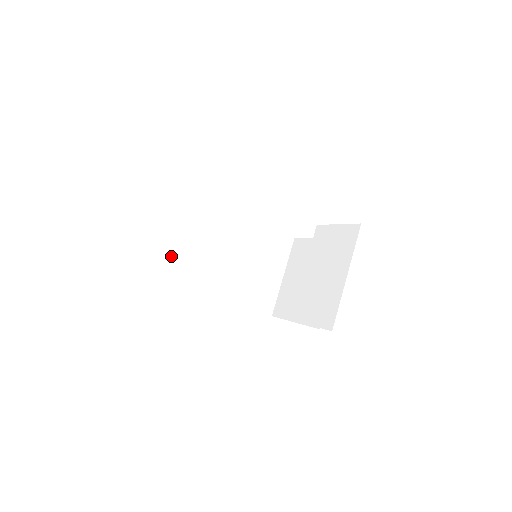
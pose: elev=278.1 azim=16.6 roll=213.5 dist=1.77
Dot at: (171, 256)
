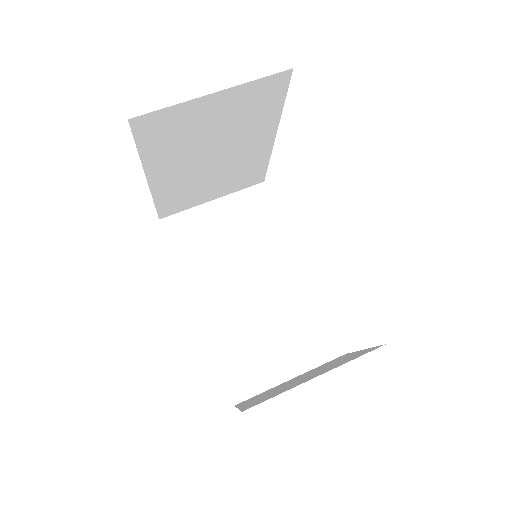
Dot at: (199, 230)
